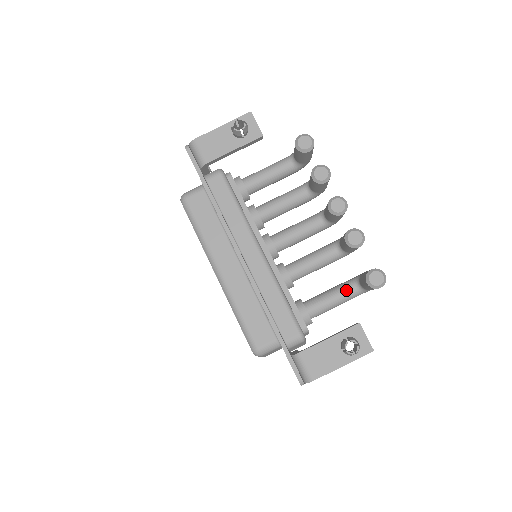
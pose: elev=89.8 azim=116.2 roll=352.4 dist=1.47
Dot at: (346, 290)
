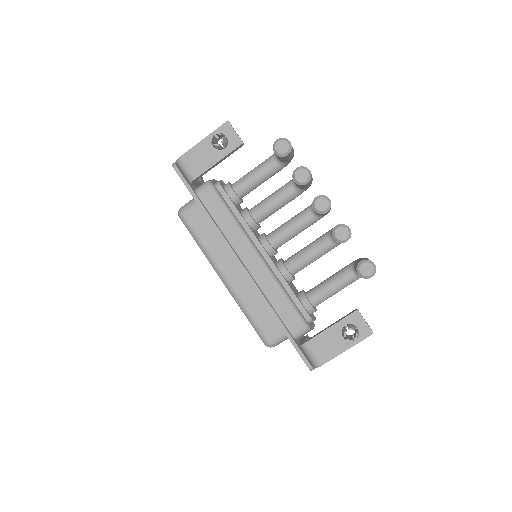
Dot at: (343, 277)
